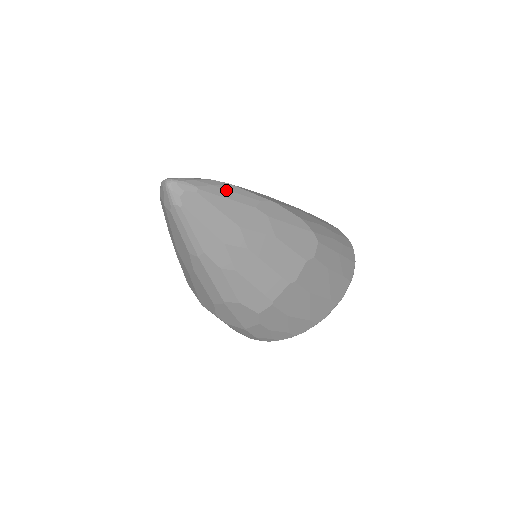
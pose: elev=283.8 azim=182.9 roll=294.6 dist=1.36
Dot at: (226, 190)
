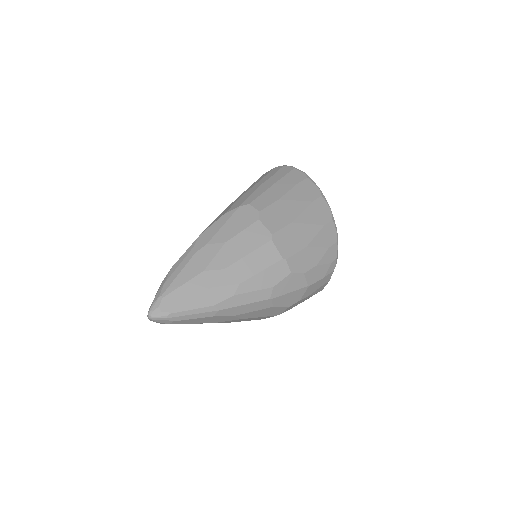
Dot at: (173, 273)
